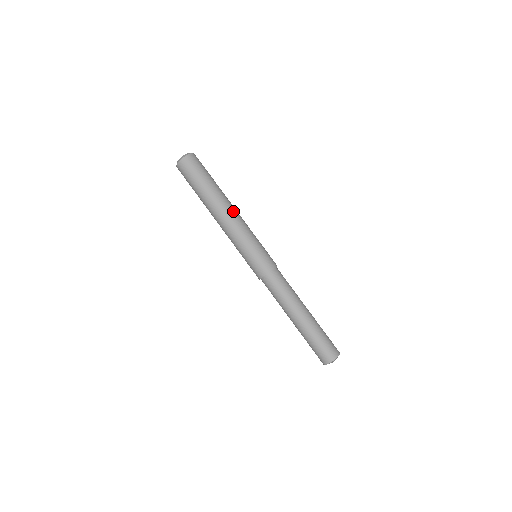
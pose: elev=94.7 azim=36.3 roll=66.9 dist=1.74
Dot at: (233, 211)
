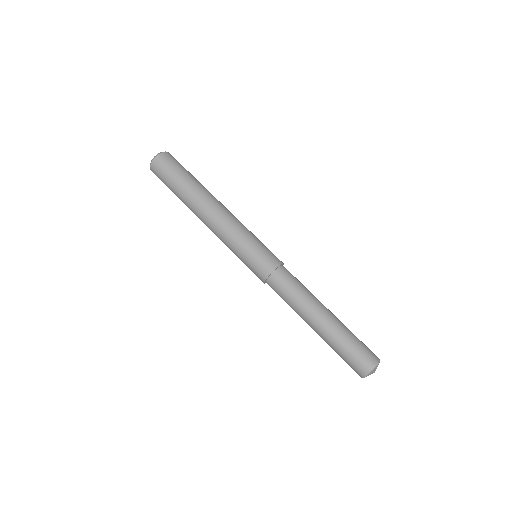
Dot at: (215, 210)
